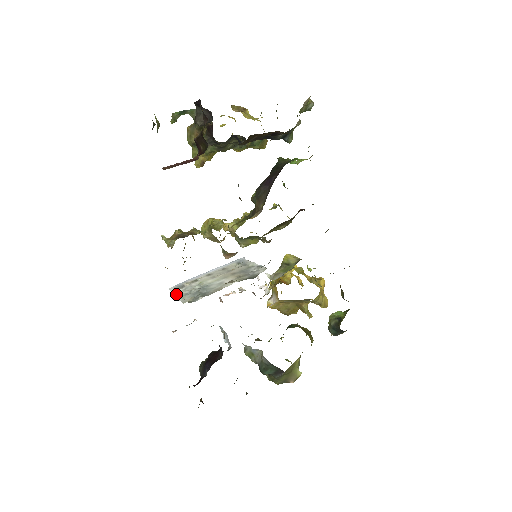
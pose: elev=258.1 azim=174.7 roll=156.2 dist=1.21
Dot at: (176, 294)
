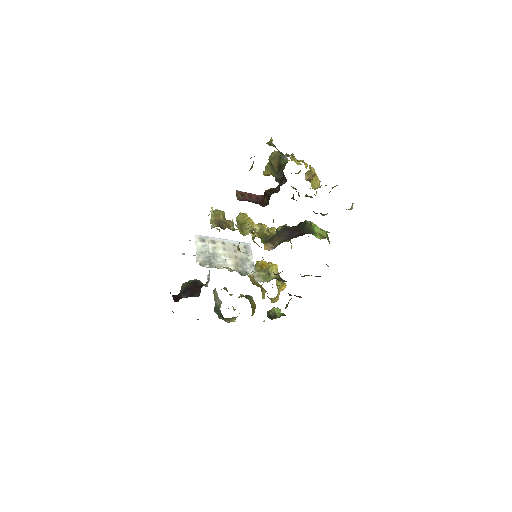
Dot at: (197, 246)
